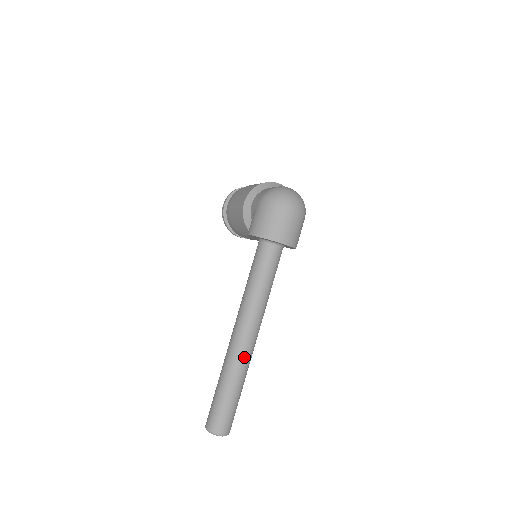
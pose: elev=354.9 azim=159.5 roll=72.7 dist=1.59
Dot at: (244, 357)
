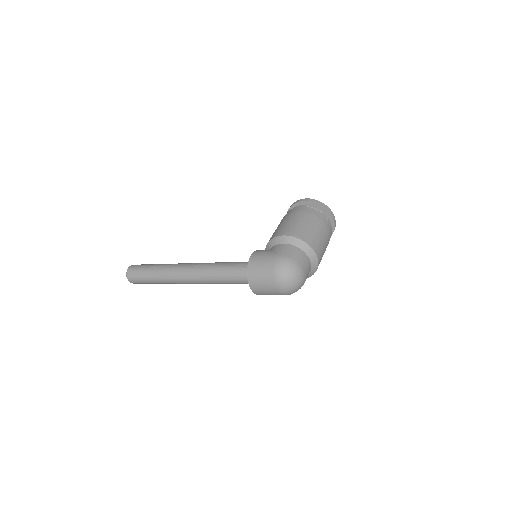
Dot at: (174, 280)
